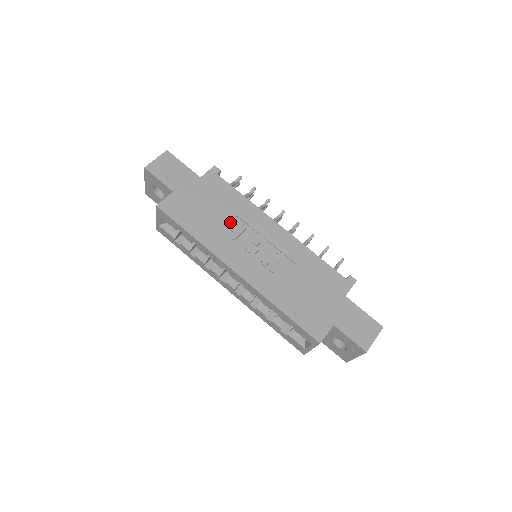
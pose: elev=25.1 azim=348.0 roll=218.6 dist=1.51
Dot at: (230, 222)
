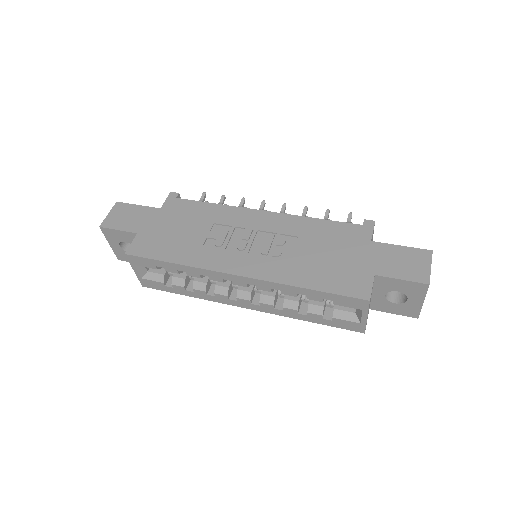
Dot at: (209, 232)
